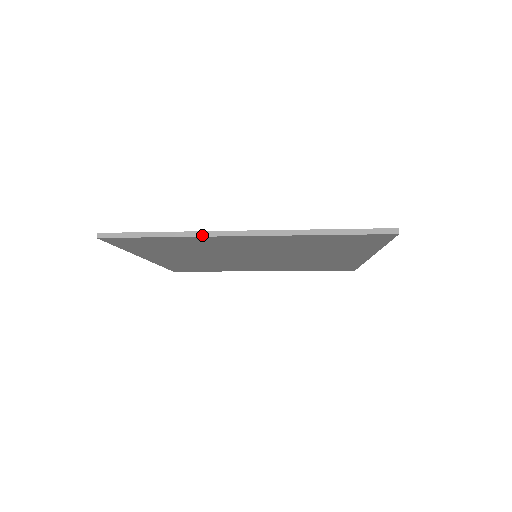
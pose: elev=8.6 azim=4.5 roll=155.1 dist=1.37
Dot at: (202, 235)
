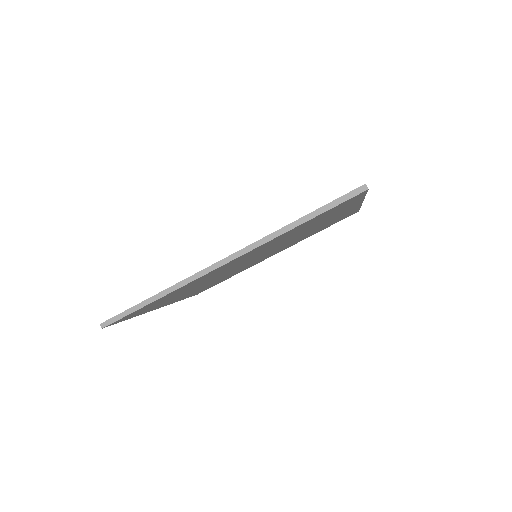
Dot at: (189, 281)
